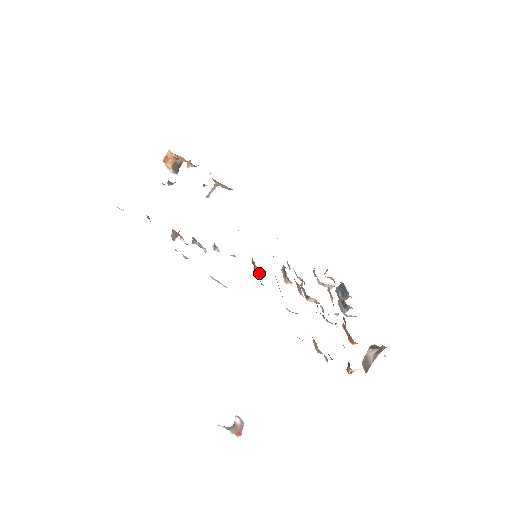
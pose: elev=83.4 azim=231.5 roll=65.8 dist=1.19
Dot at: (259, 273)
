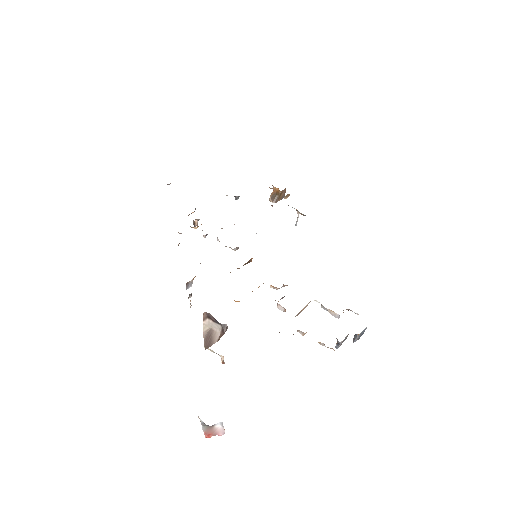
Dot at: occluded
